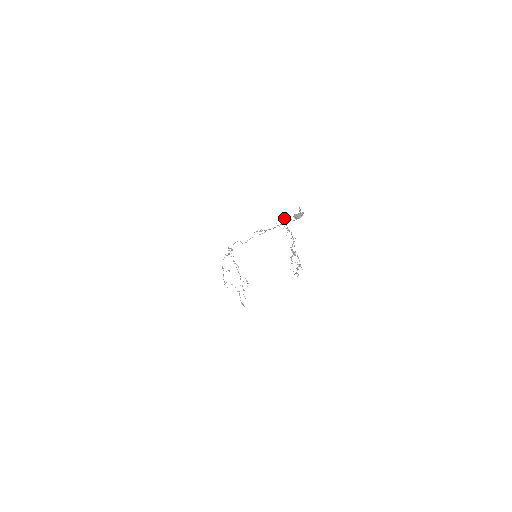
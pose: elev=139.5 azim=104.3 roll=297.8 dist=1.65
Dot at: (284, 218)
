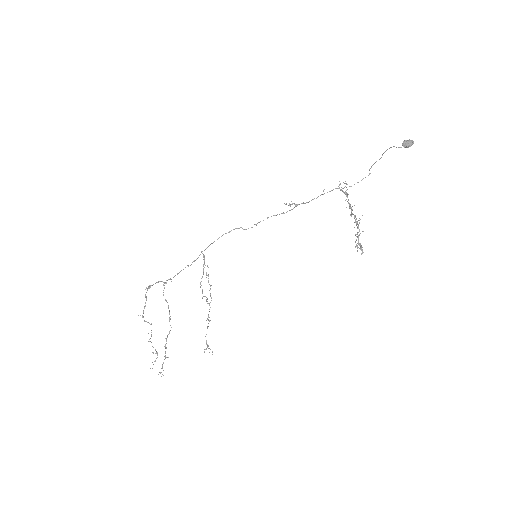
Dot at: (339, 181)
